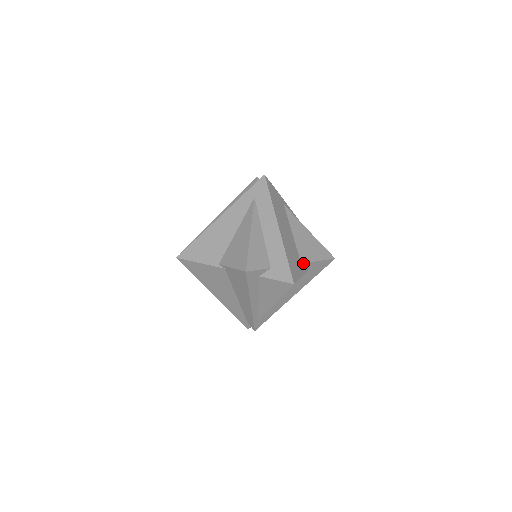
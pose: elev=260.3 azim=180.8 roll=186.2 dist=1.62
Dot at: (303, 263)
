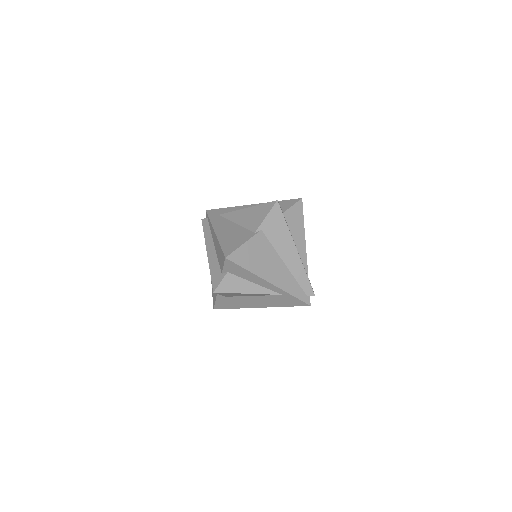
Dot at: occluded
